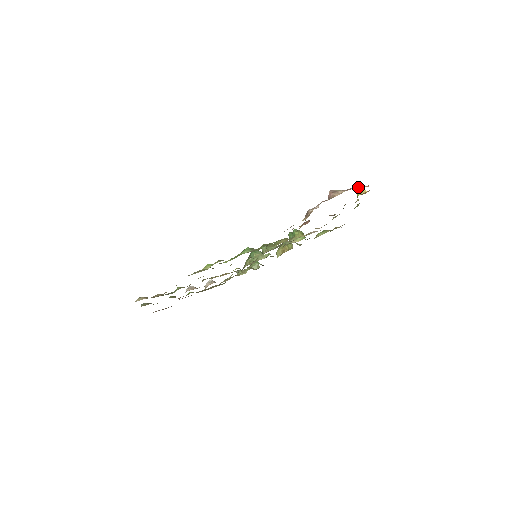
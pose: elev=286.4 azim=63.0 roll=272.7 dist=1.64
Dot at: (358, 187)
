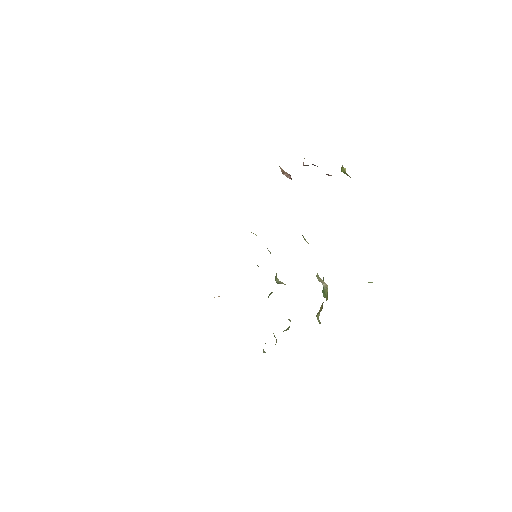
Dot at: occluded
